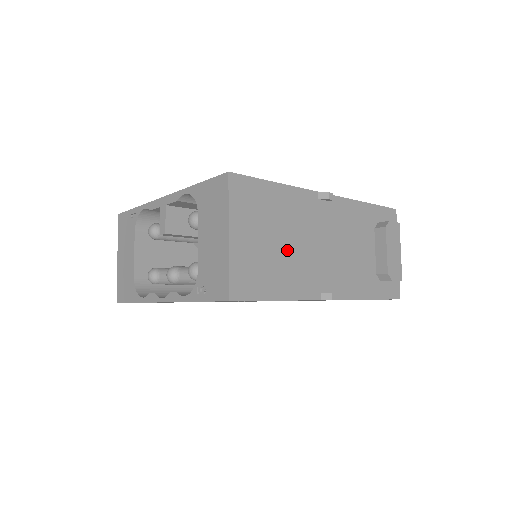
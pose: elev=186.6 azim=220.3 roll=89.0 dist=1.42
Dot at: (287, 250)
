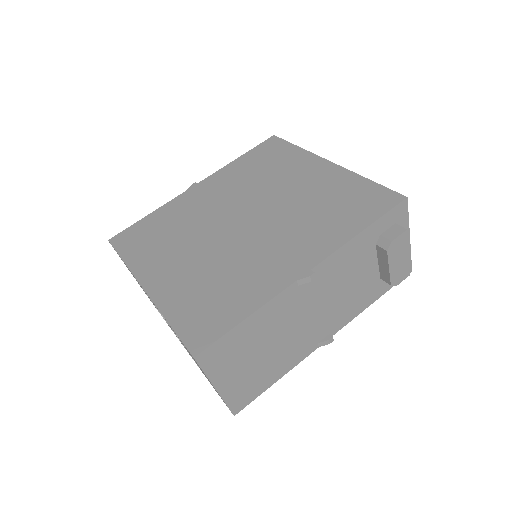
Dot at: (275, 349)
